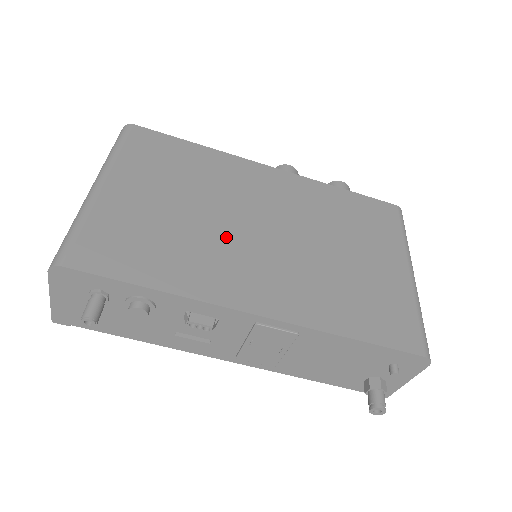
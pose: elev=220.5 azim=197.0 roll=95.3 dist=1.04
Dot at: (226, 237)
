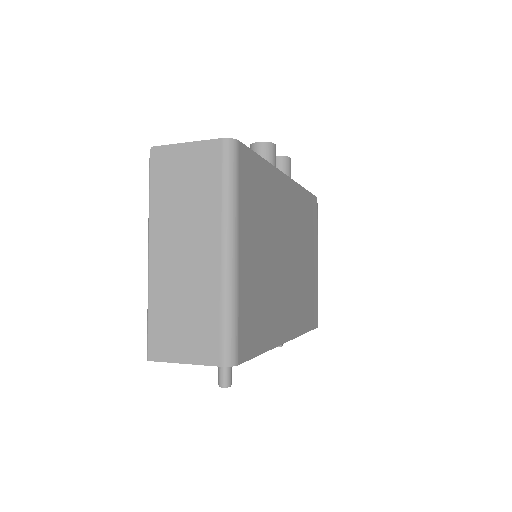
Dot at: (280, 278)
